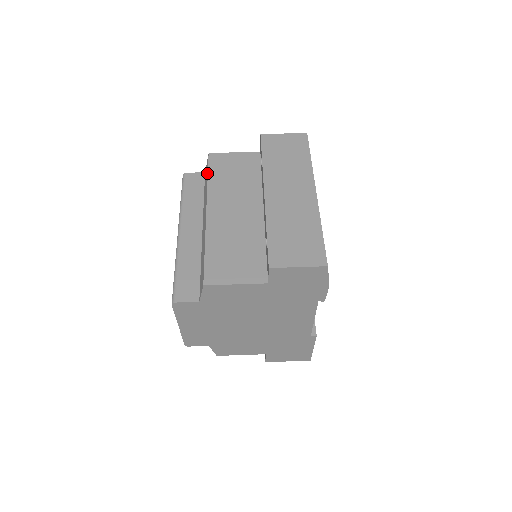
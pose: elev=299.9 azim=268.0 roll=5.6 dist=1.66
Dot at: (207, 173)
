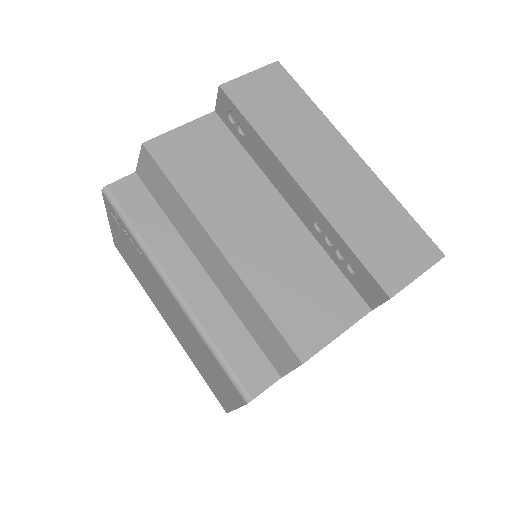
Dot at: (164, 179)
